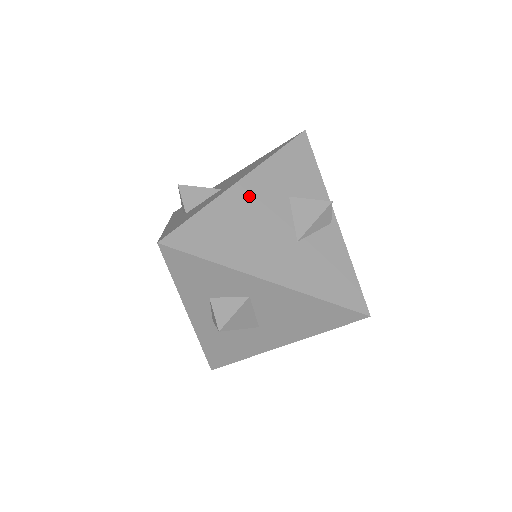
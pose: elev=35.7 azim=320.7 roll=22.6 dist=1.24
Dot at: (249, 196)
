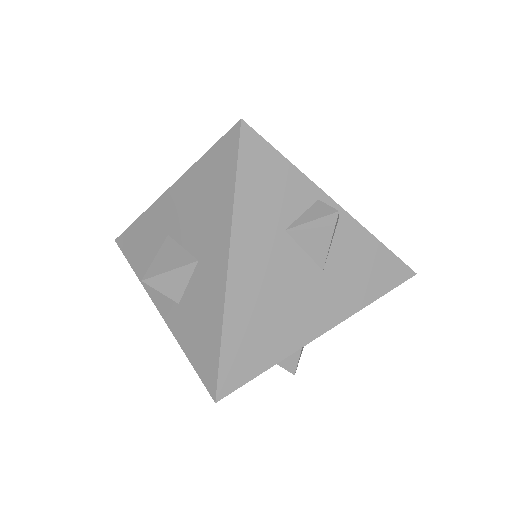
Dot at: (250, 272)
